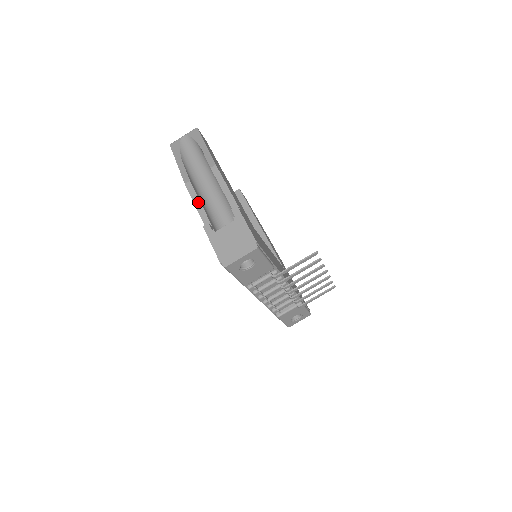
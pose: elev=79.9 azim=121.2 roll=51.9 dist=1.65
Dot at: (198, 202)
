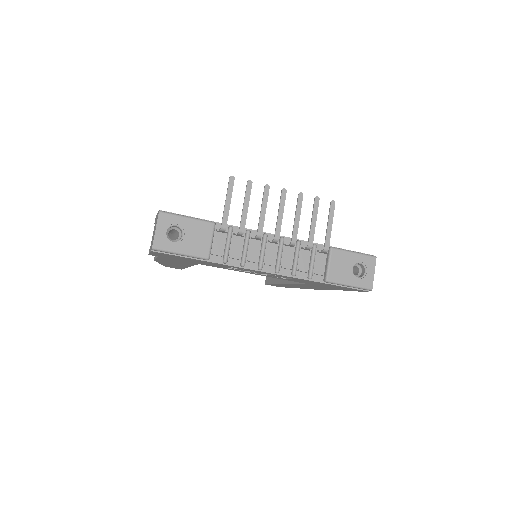
Dot at: occluded
